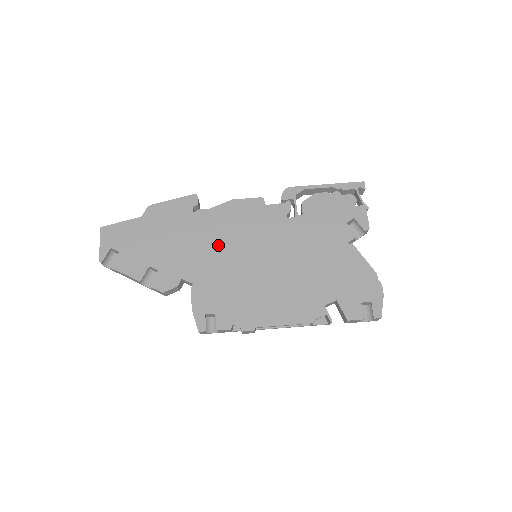
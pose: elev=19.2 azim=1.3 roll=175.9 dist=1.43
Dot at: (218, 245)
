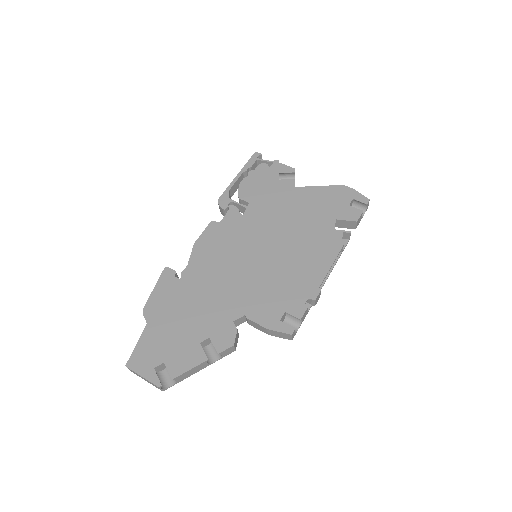
Dot at: (225, 276)
